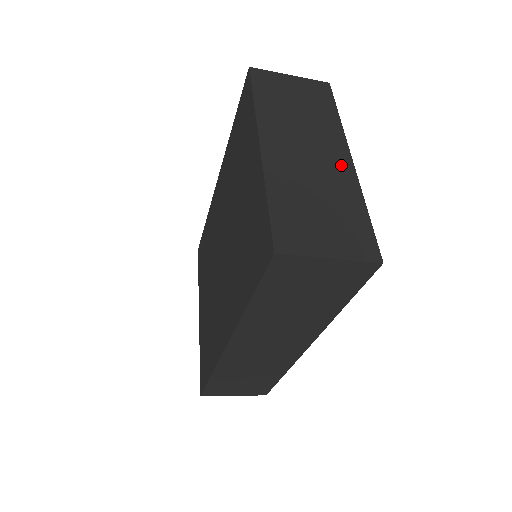
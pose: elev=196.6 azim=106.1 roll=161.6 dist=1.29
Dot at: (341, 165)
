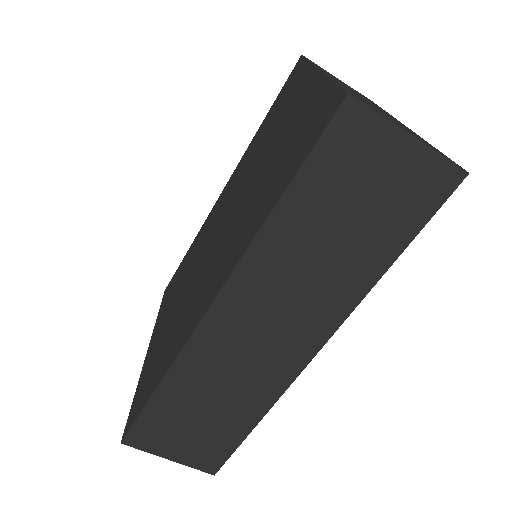
Dot at: (399, 122)
